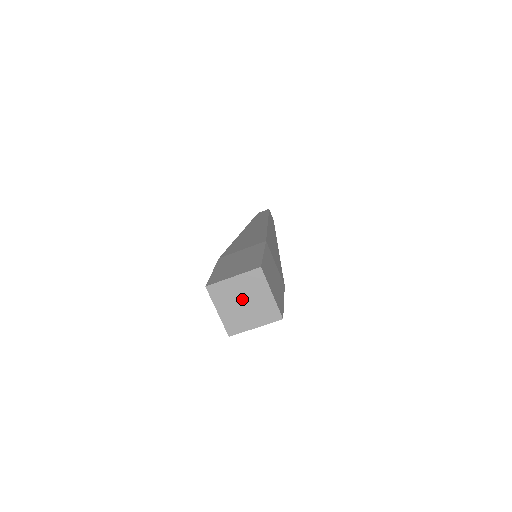
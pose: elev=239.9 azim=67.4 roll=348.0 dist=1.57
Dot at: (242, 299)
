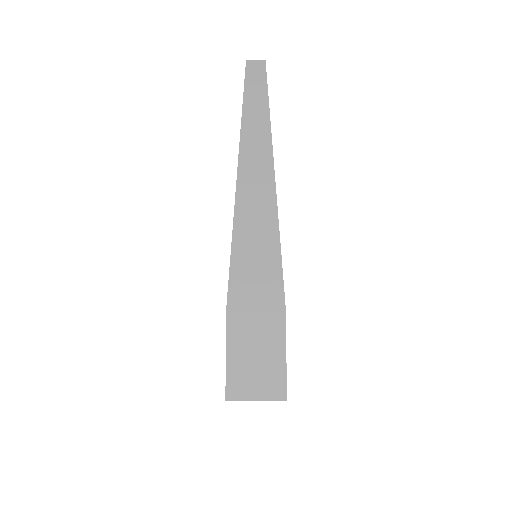
Dot at: occluded
